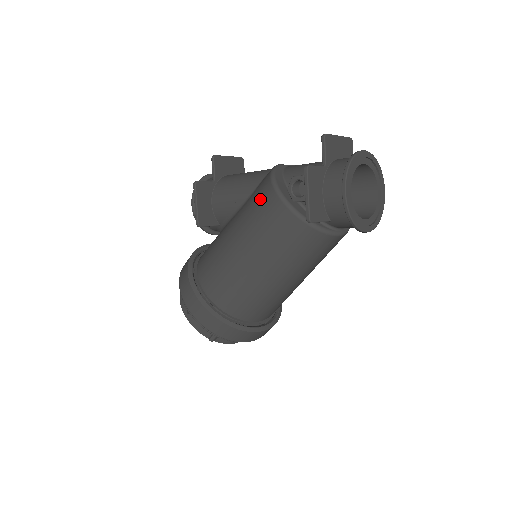
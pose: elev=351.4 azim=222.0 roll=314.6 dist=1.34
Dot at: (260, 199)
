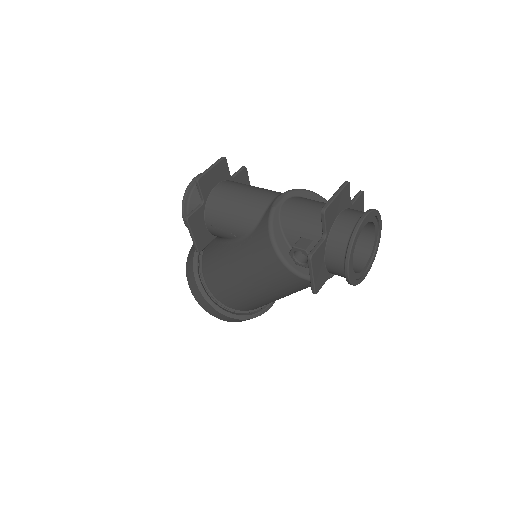
Dot at: (261, 254)
